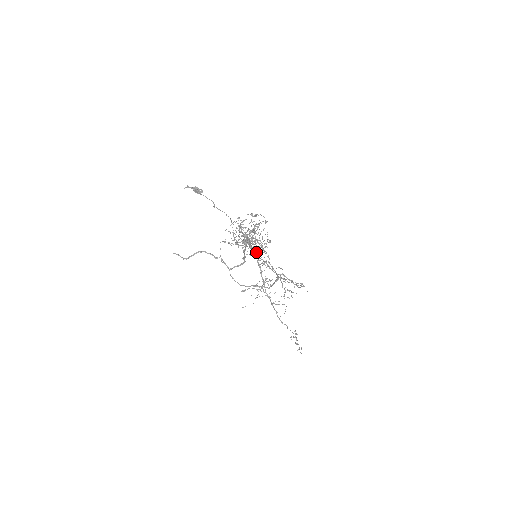
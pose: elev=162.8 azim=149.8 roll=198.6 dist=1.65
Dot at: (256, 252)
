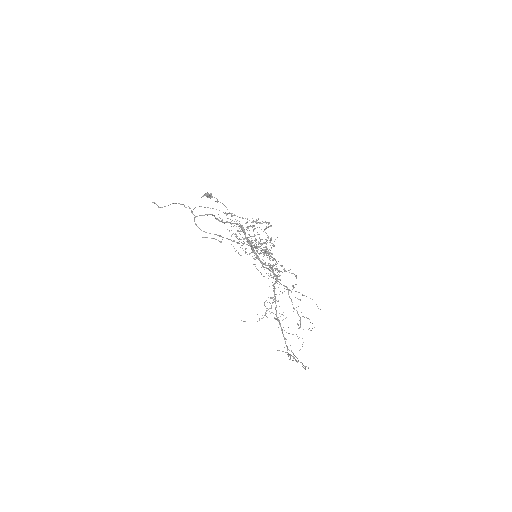
Dot at: (265, 265)
